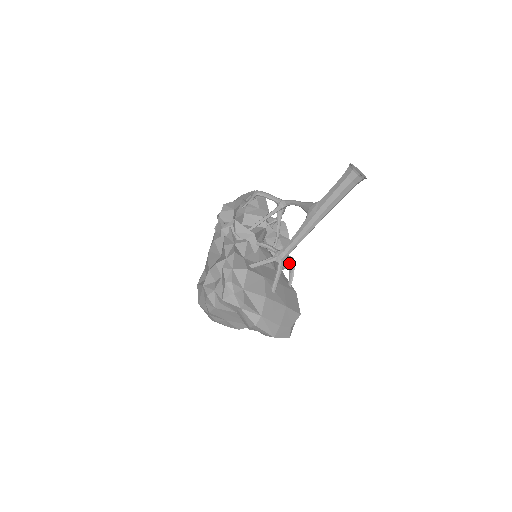
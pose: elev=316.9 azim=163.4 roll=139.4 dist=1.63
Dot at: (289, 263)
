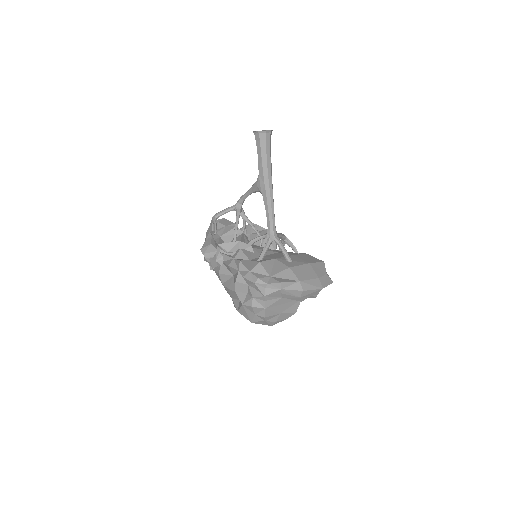
Dot at: (281, 238)
